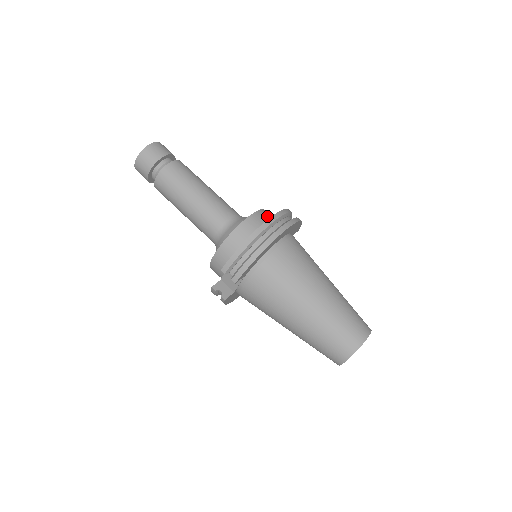
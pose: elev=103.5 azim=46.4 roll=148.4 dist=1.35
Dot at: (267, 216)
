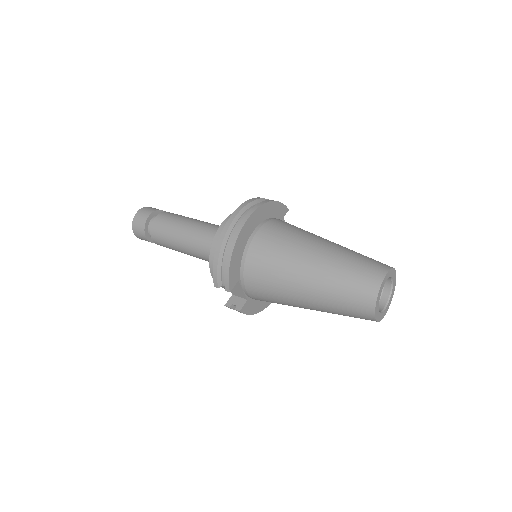
Dot at: occluded
